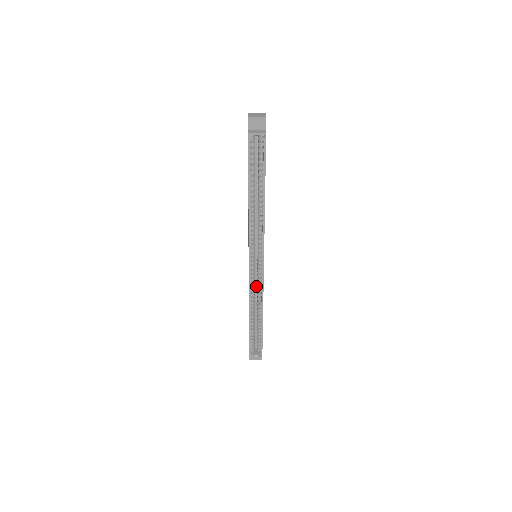
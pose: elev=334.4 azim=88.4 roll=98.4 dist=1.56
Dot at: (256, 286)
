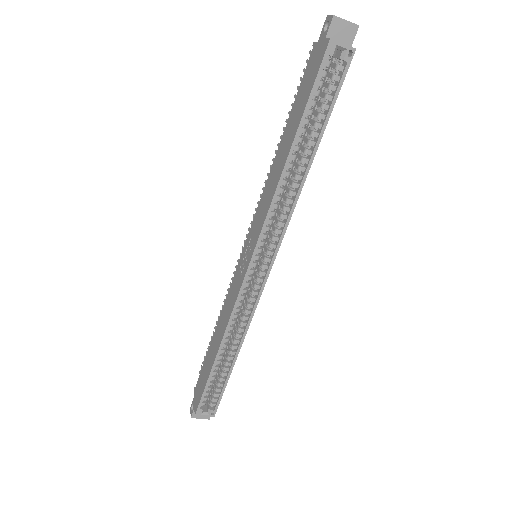
Dot at: occluded
